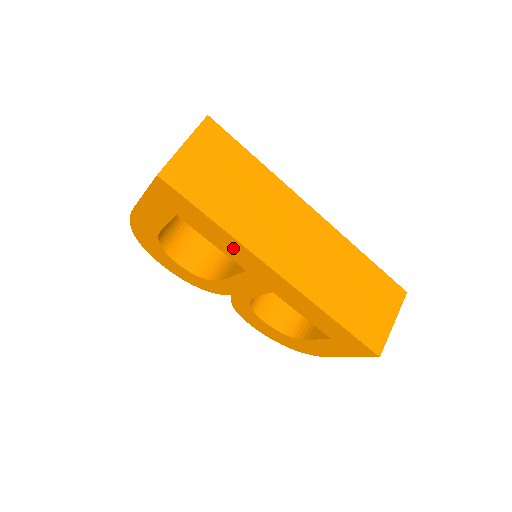
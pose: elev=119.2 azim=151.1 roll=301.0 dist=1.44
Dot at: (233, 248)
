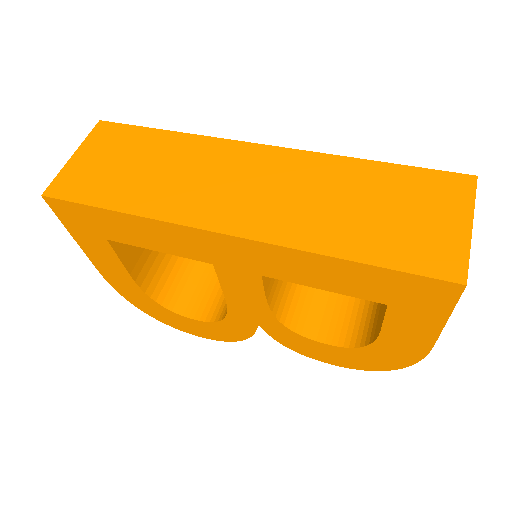
Dot at: (167, 237)
